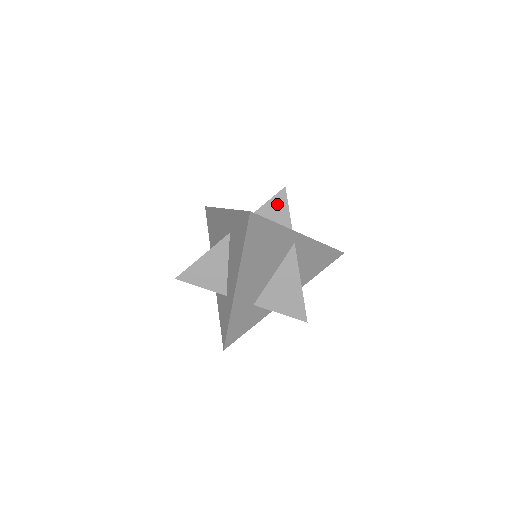
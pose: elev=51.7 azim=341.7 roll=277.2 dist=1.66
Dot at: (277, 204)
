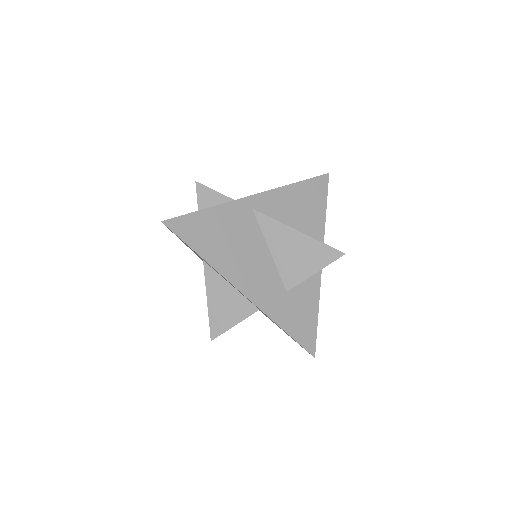
Dot at: (206, 199)
